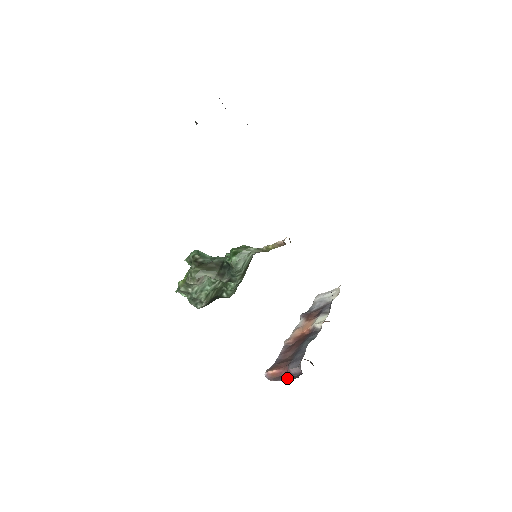
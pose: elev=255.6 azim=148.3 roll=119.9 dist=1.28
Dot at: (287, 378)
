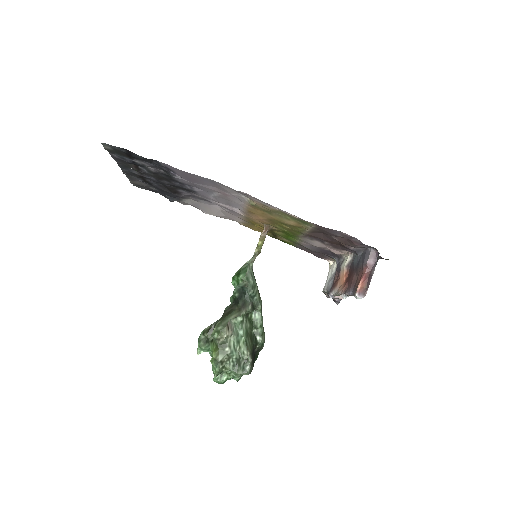
Dot at: (374, 268)
